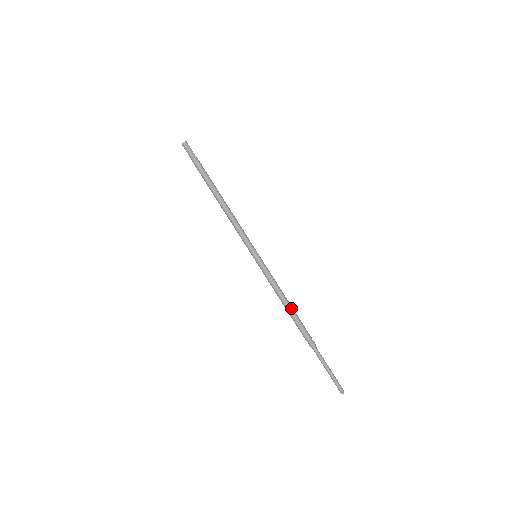
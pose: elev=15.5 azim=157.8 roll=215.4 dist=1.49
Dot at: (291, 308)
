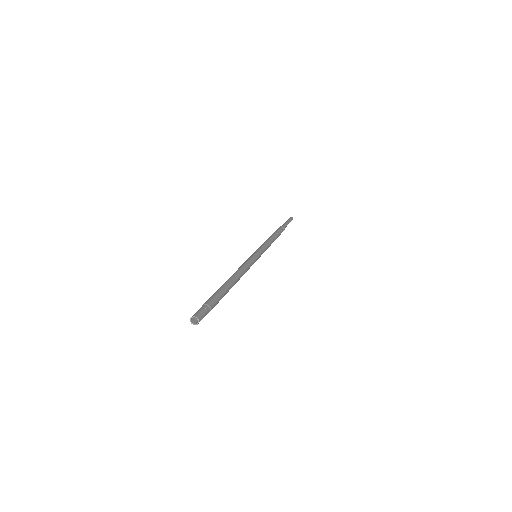
Dot at: (276, 238)
